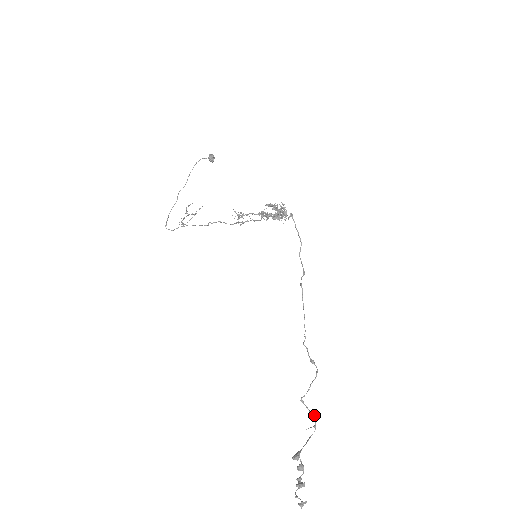
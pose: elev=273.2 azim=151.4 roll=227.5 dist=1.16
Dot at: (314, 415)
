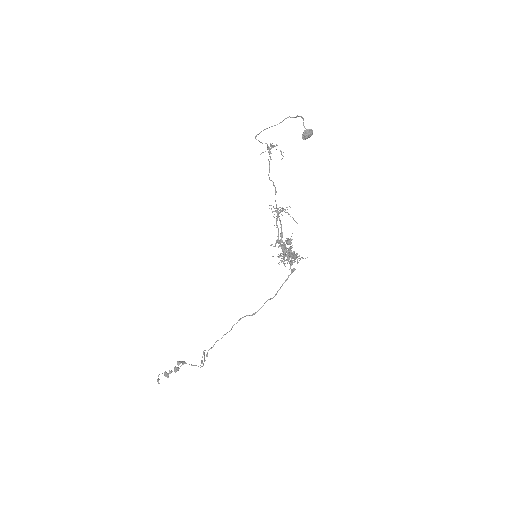
Dot at: (203, 364)
